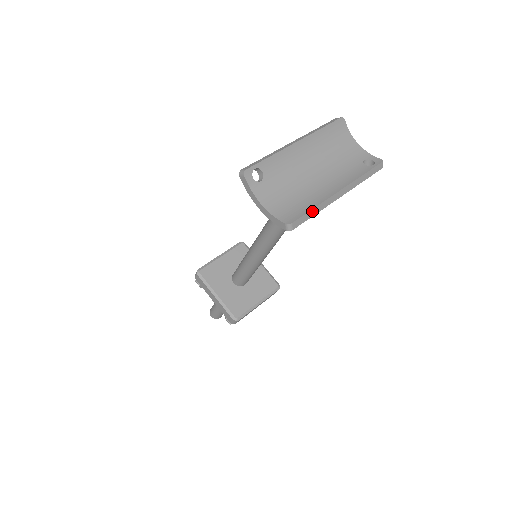
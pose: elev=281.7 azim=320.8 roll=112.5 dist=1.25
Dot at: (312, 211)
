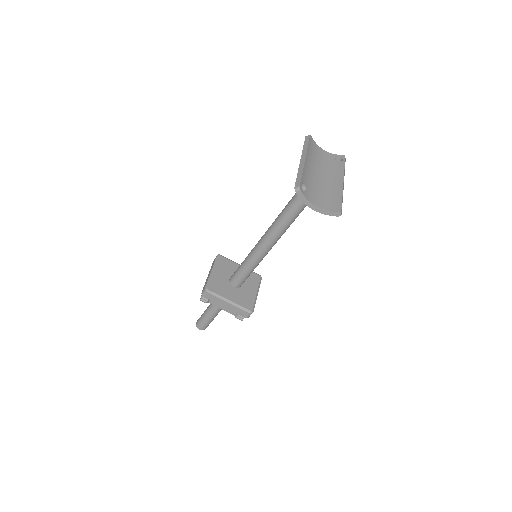
Dot at: (342, 199)
